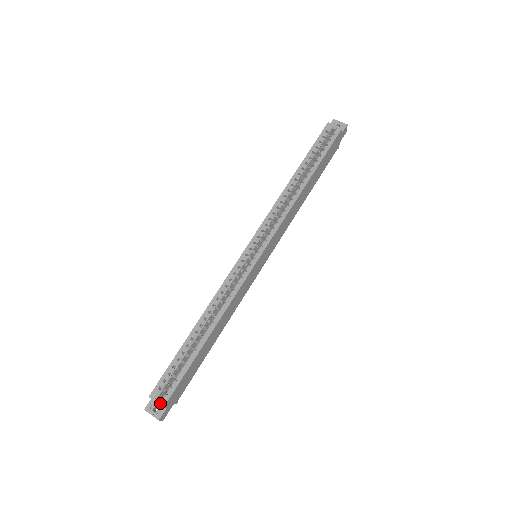
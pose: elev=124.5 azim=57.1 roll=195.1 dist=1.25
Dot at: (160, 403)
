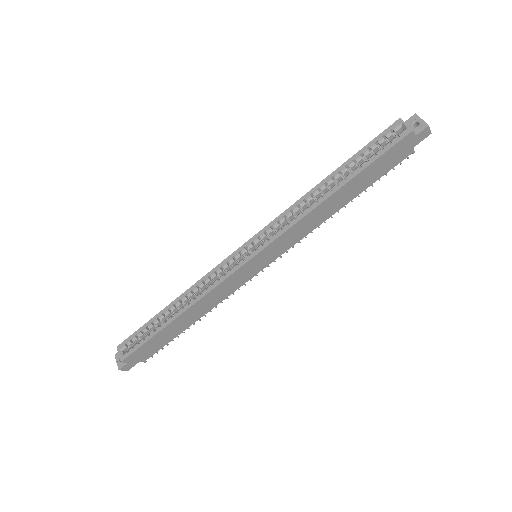
Dot at: (120, 357)
